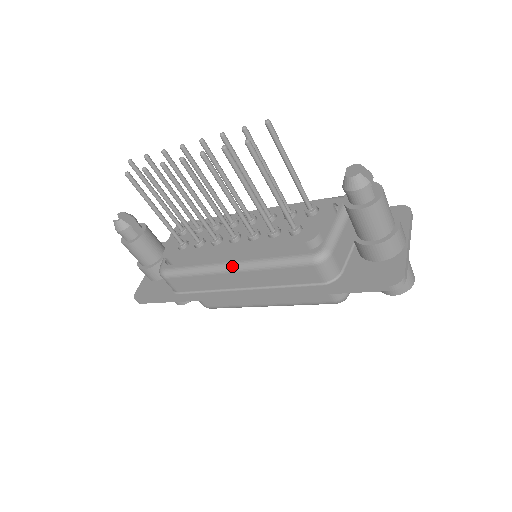
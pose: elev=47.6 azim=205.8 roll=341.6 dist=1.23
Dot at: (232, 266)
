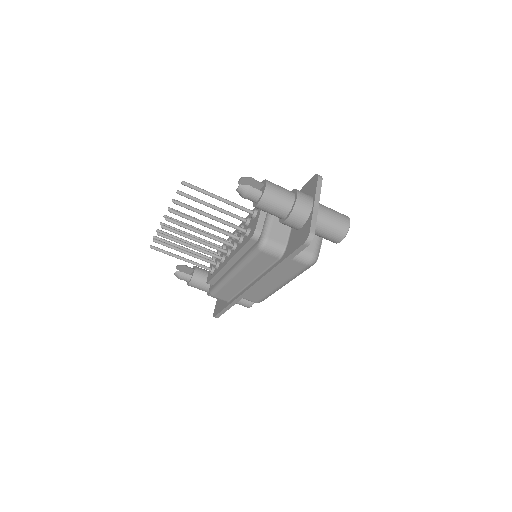
Dot at: (231, 273)
